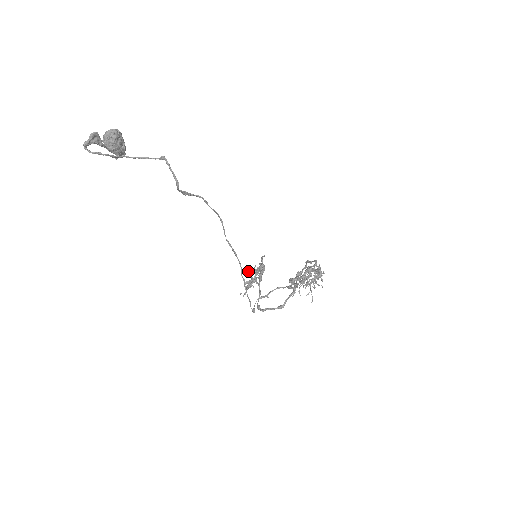
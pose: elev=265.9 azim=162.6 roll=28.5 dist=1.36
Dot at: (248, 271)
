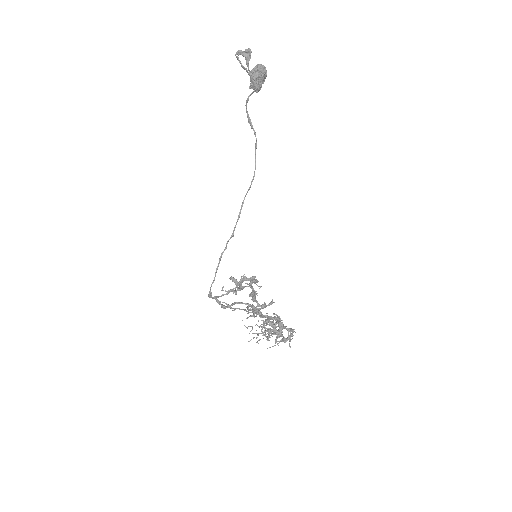
Dot at: occluded
